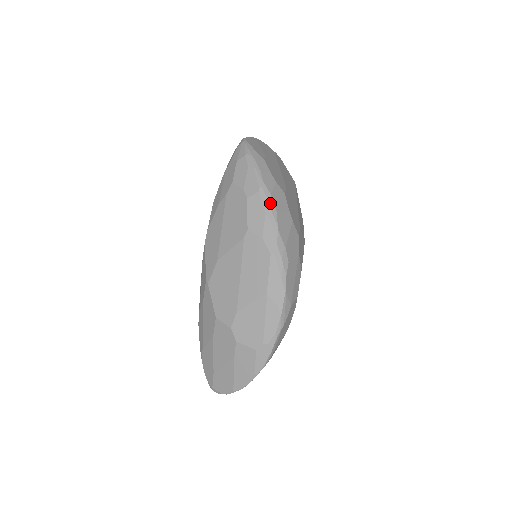
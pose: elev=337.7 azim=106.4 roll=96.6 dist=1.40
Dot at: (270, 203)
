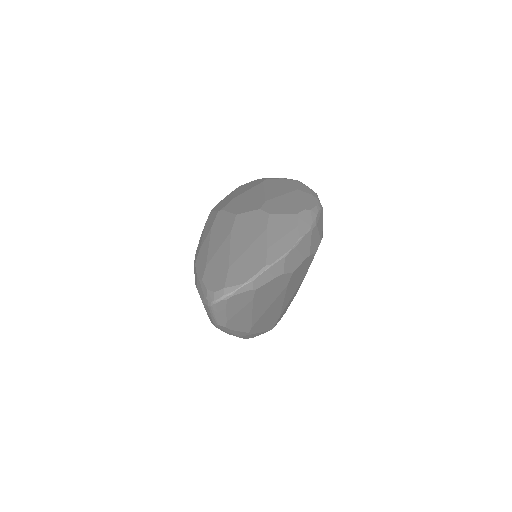
Dot at: occluded
